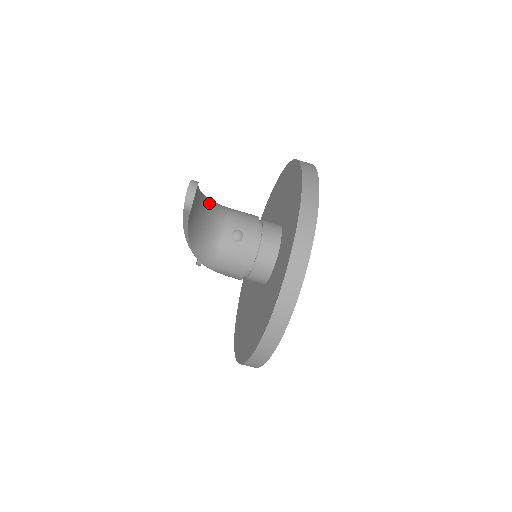
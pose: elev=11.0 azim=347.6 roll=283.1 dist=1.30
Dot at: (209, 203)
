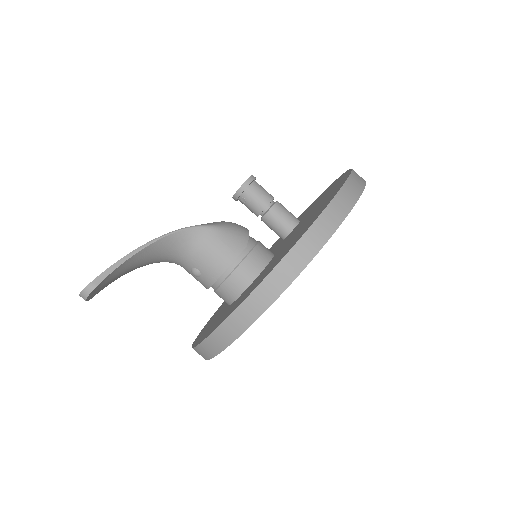
Dot at: (168, 242)
